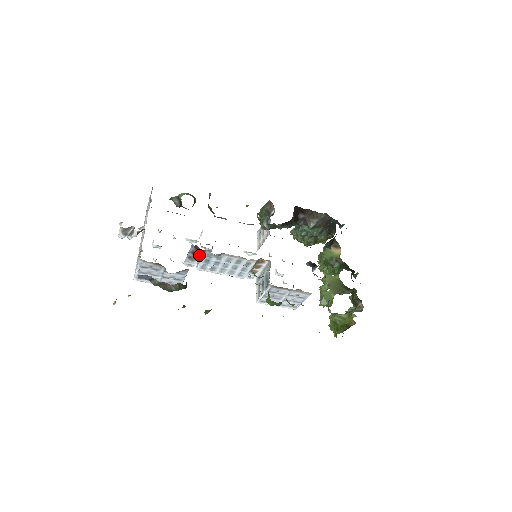
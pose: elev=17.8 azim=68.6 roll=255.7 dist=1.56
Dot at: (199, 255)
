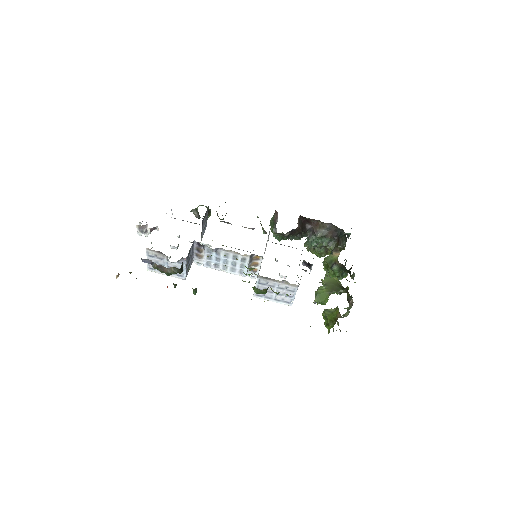
Dot at: (203, 252)
